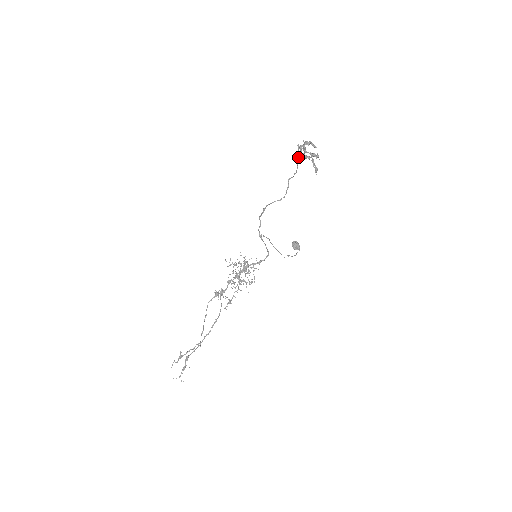
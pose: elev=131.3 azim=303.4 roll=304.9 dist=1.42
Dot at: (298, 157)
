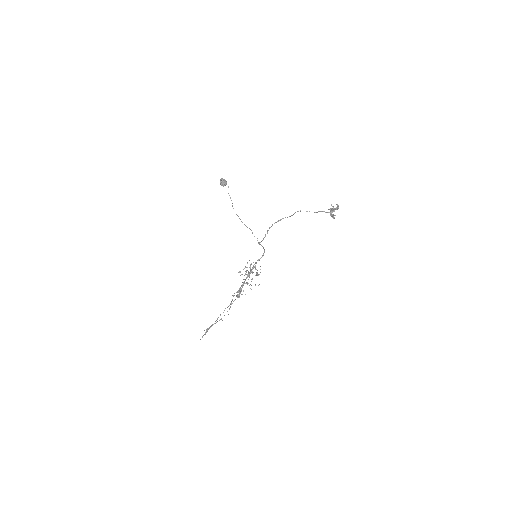
Dot at: occluded
